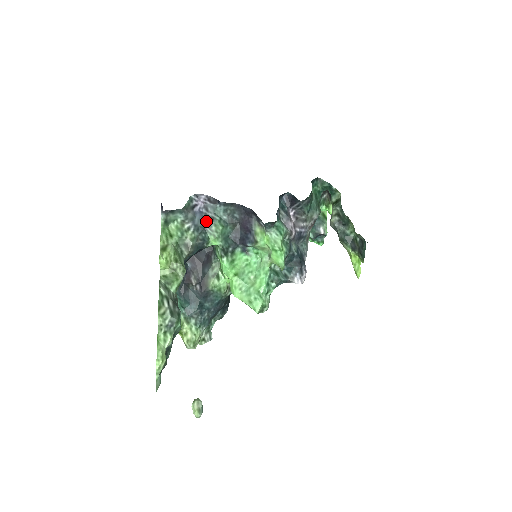
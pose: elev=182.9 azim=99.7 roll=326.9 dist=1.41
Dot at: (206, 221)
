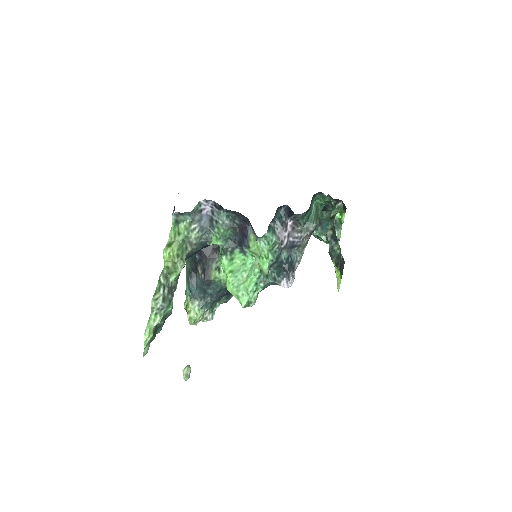
Dot at: (211, 223)
